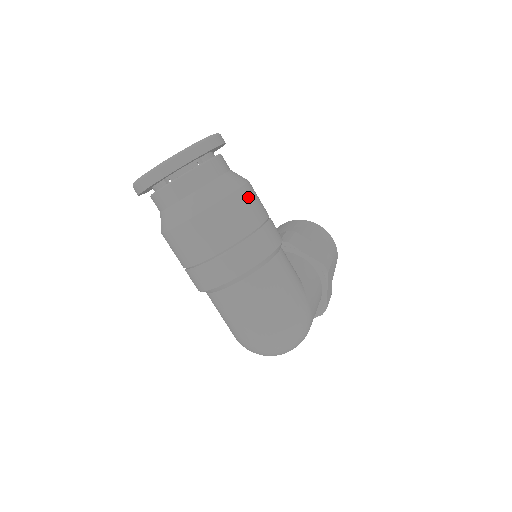
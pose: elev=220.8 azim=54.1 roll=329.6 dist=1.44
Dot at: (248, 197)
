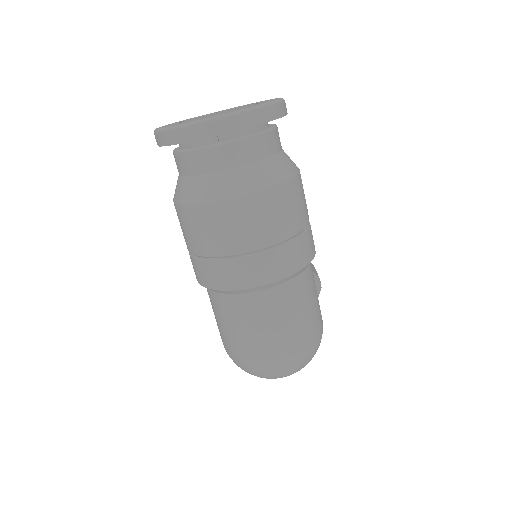
Dot at: (302, 185)
